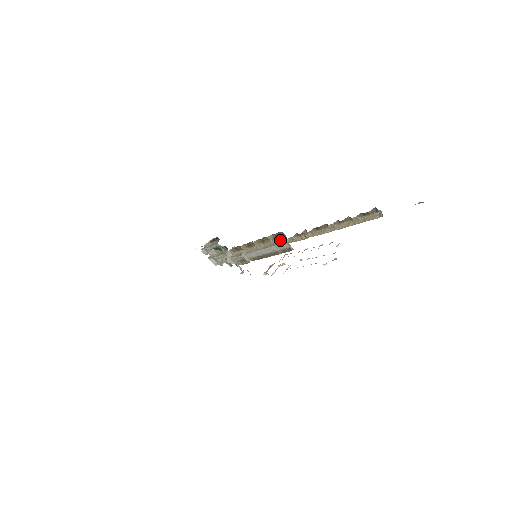
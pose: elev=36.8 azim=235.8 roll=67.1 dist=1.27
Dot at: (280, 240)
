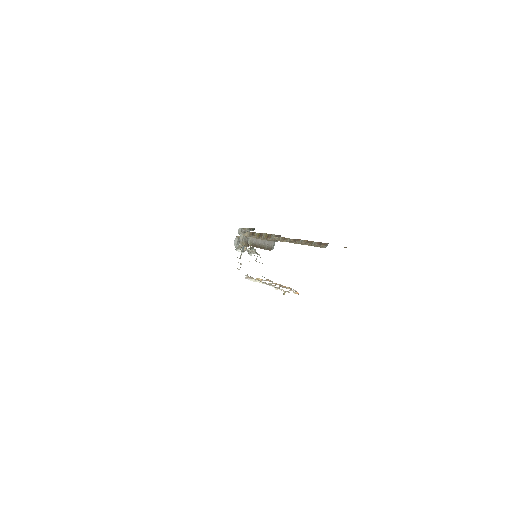
Dot at: (275, 240)
